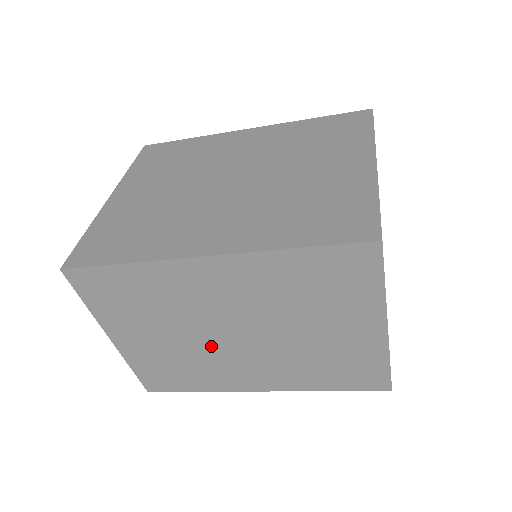
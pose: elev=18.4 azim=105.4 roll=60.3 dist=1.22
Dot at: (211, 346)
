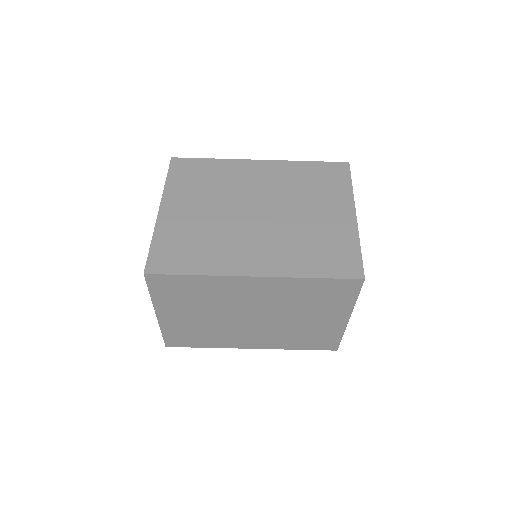
Dot at: (230, 322)
